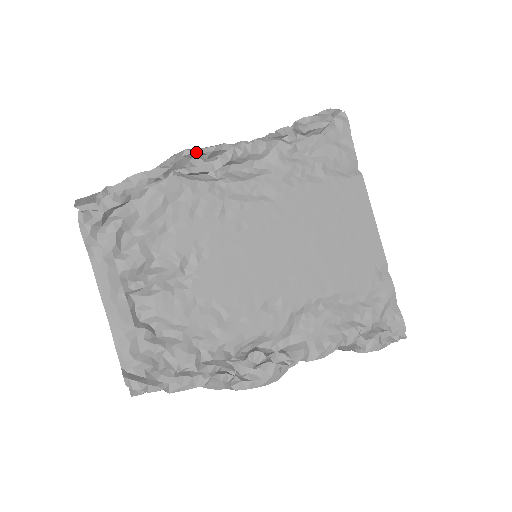
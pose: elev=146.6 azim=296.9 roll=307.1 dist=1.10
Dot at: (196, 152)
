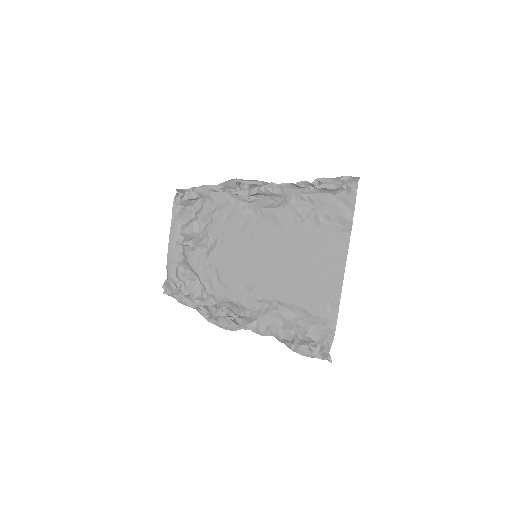
Dot at: (241, 182)
